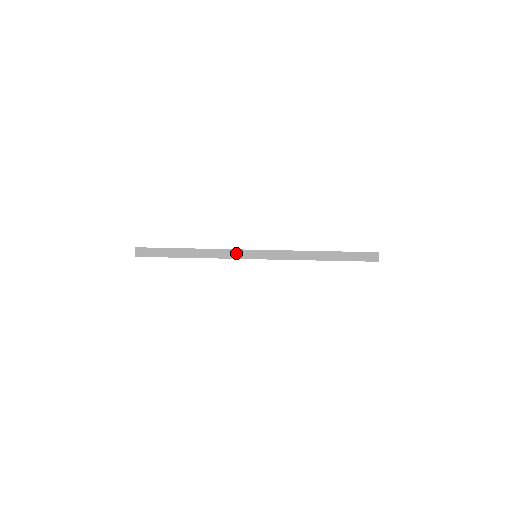
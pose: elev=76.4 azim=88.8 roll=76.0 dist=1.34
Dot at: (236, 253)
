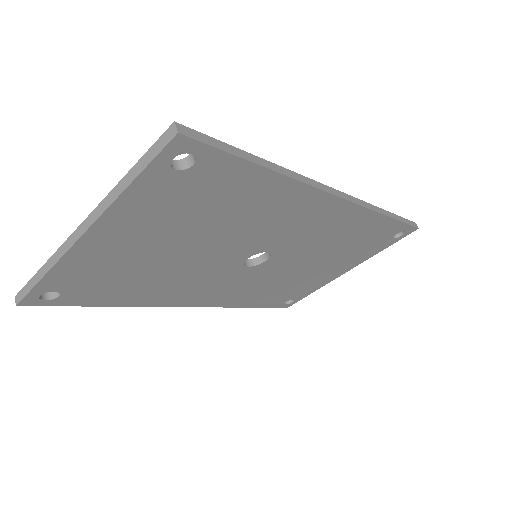
Dot at: (68, 243)
